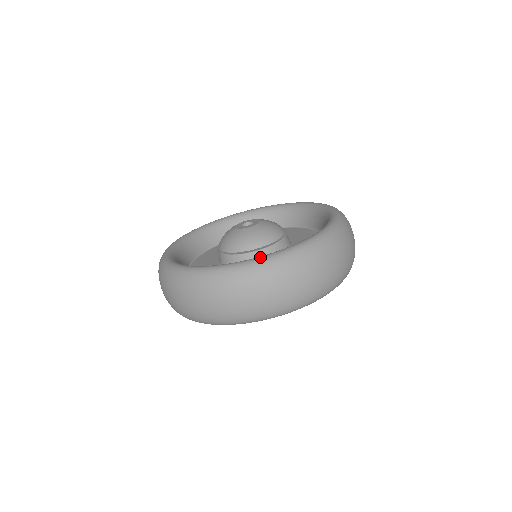
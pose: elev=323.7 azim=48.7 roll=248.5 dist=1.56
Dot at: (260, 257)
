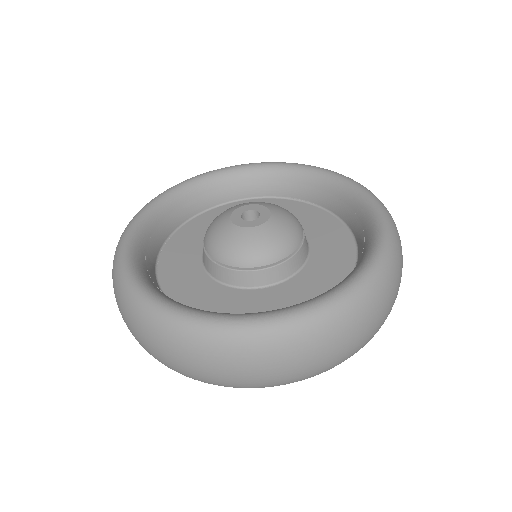
Dot at: (223, 319)
